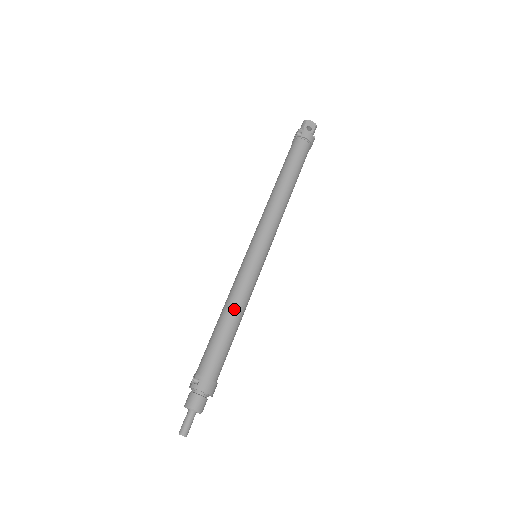
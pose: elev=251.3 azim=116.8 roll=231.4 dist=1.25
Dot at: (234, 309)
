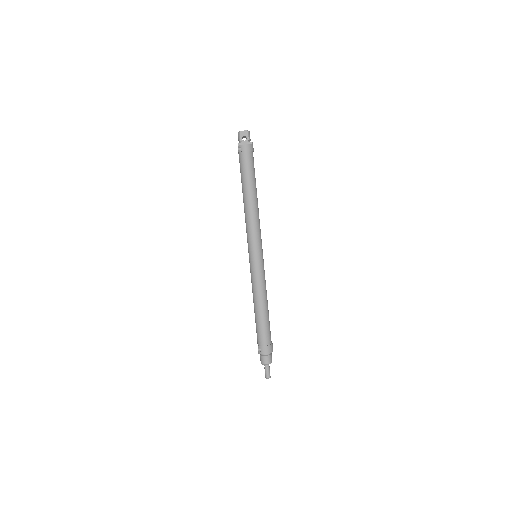
Dot at: (259, 300)
